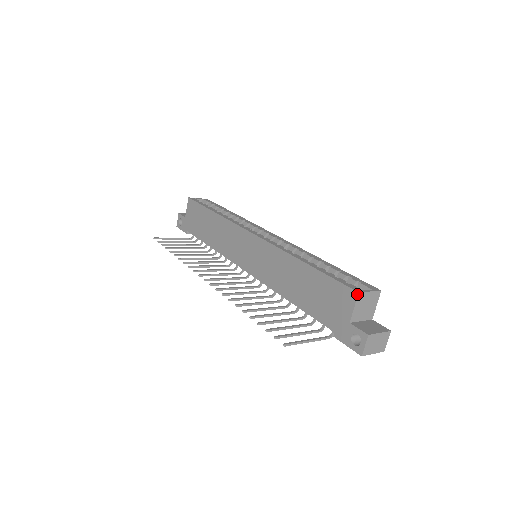
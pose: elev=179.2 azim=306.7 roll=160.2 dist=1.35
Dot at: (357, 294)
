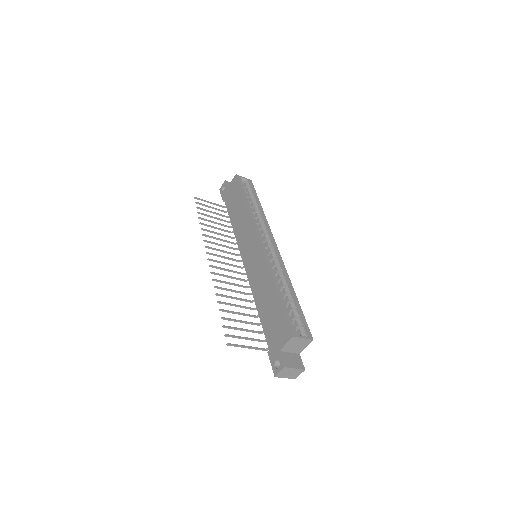
Dot at: (292, 337)
